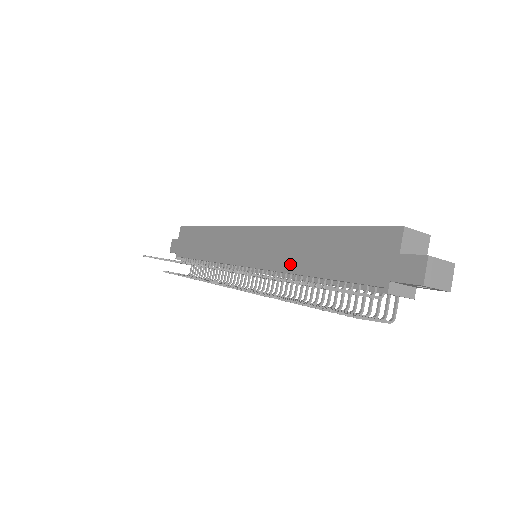
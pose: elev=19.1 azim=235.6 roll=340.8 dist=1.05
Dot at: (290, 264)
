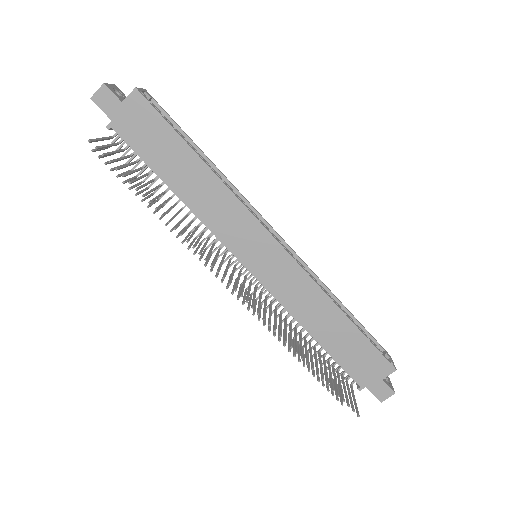
Dot at: (301, 314)
